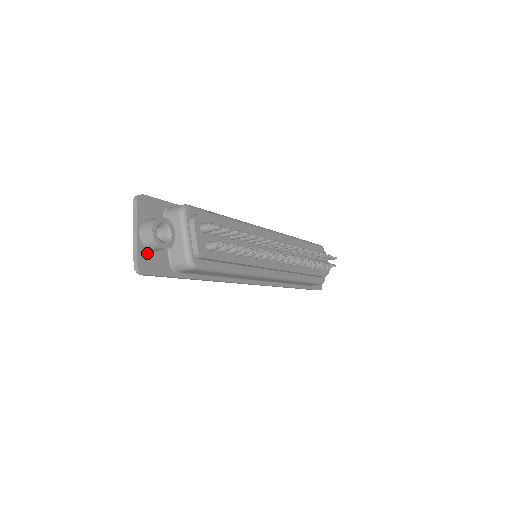
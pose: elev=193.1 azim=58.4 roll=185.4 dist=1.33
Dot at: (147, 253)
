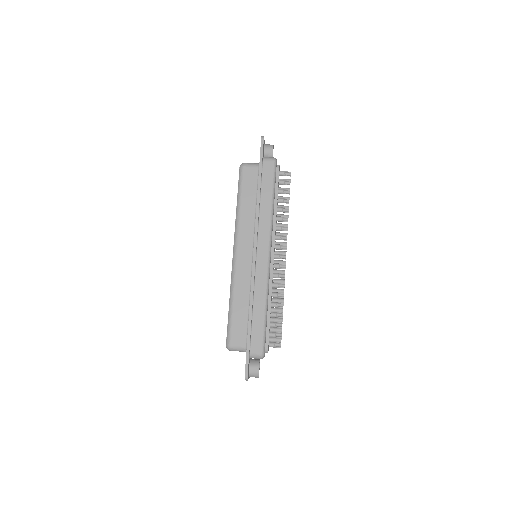
Dot at: occluded
